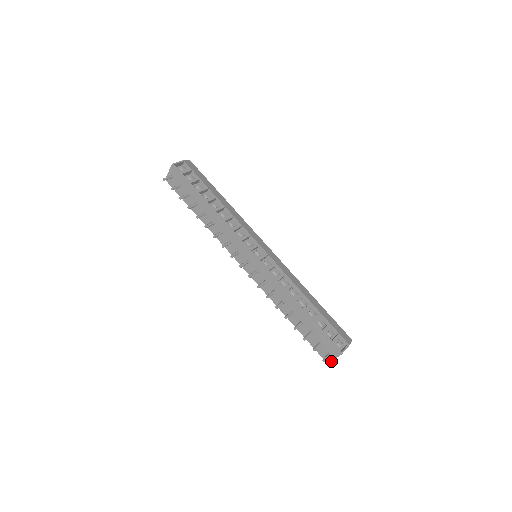
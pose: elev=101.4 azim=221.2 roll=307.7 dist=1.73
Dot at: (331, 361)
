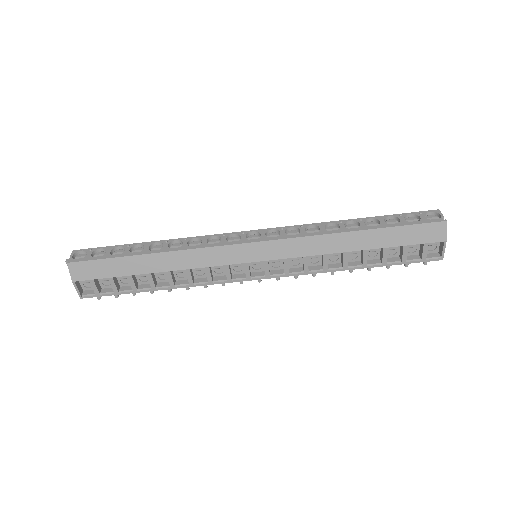
Dot at: occluded
